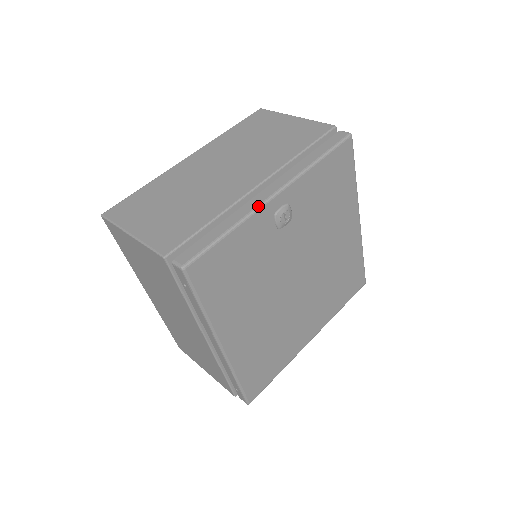
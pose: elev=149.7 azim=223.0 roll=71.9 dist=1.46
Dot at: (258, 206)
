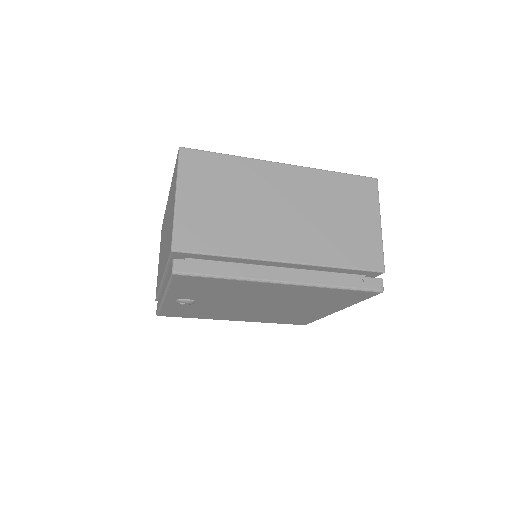
Dot at: (161, 302)
